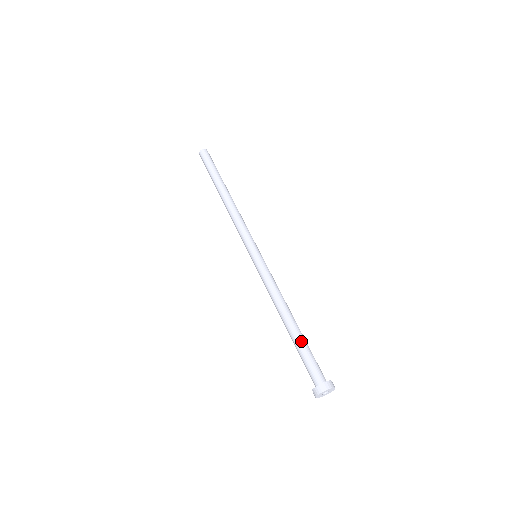
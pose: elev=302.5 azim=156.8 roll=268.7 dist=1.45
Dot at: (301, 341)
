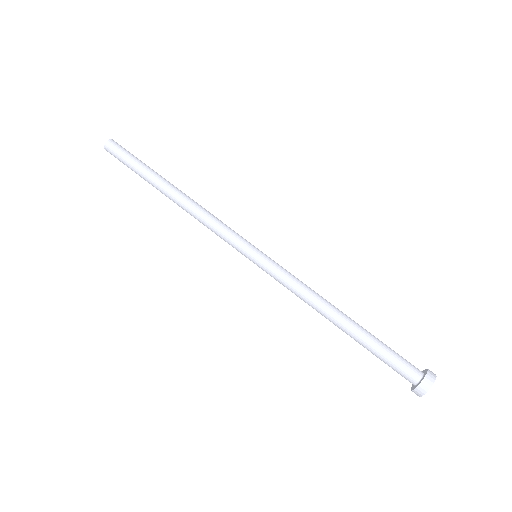
Dot at: (366, 345)
